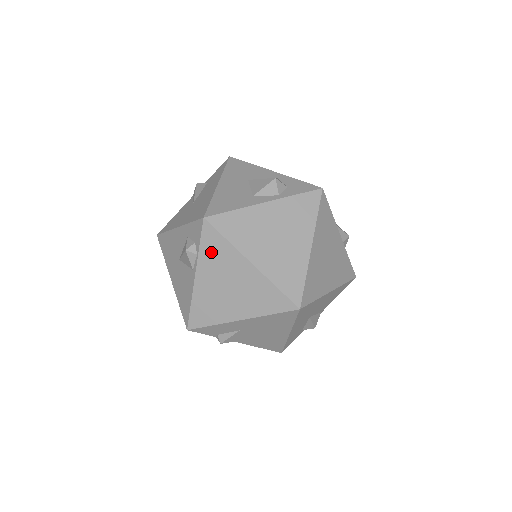
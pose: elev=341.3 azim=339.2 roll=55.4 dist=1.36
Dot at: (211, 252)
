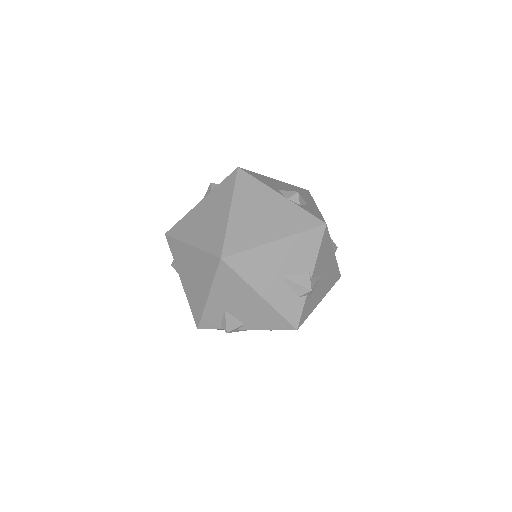
Dot at: (177, 255)
